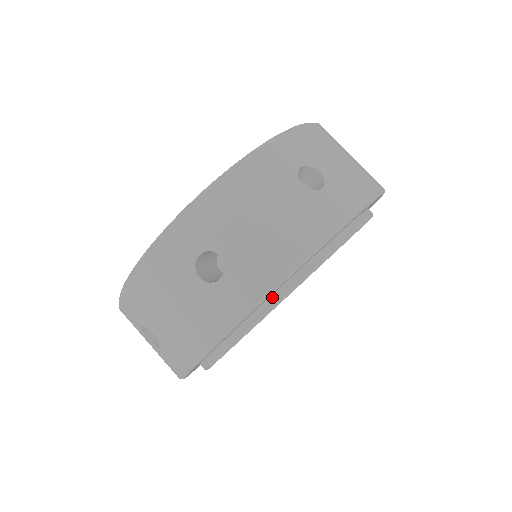
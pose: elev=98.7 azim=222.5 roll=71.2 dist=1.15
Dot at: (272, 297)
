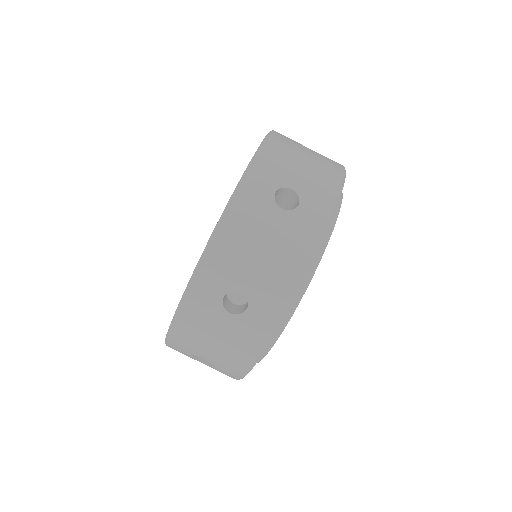
Dot at: occluded
